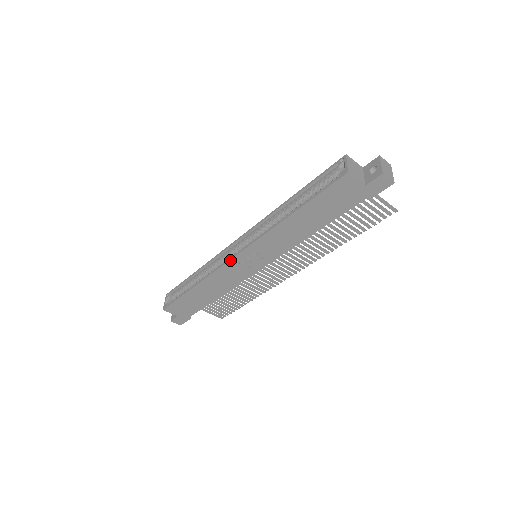
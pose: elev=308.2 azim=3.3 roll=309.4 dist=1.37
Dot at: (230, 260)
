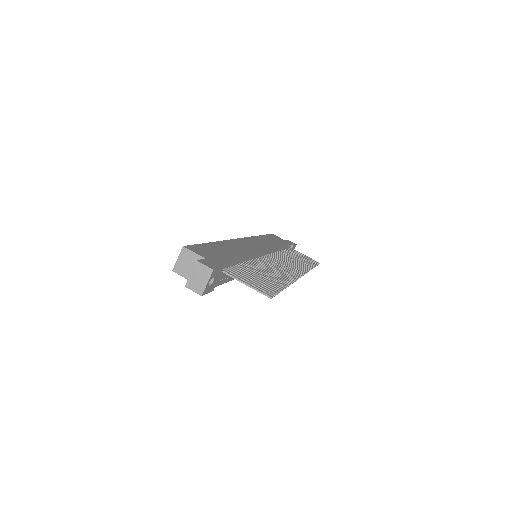
Dot at: occluded
